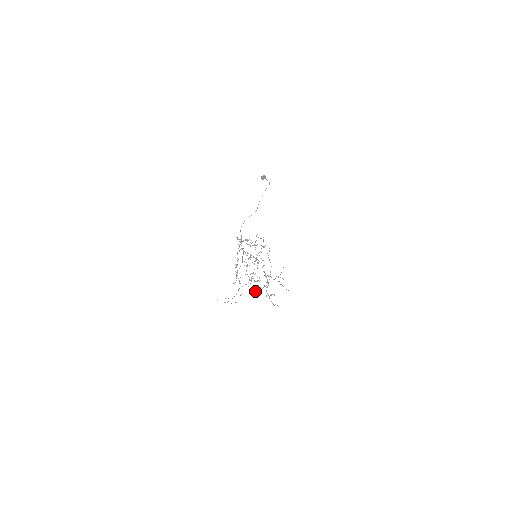
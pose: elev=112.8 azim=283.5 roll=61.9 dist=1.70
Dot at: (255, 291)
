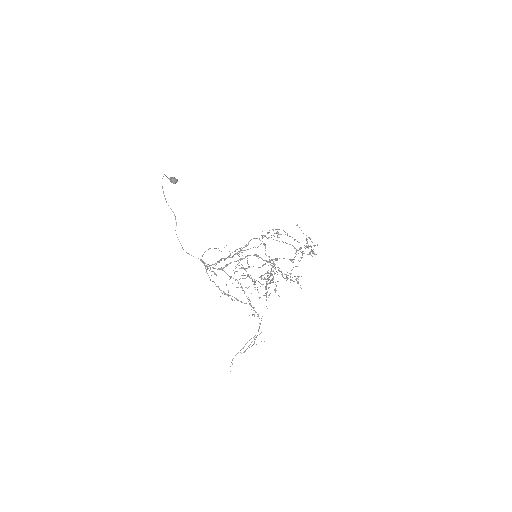
Dot at: (269, 294)
